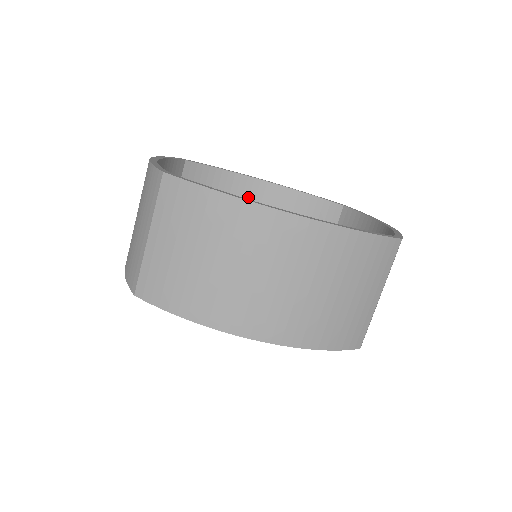
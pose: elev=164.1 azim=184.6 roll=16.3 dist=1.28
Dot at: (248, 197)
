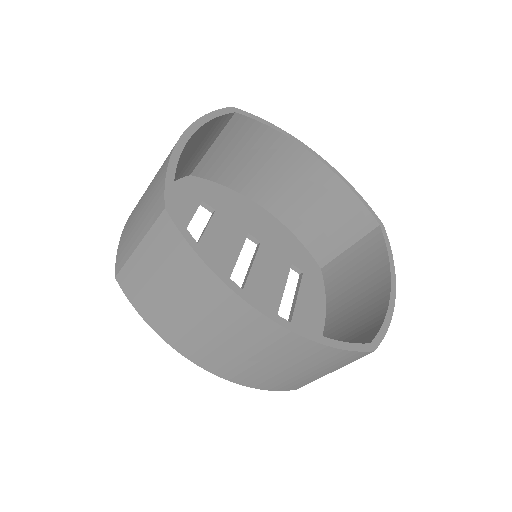
Dot at: (292, 164)
